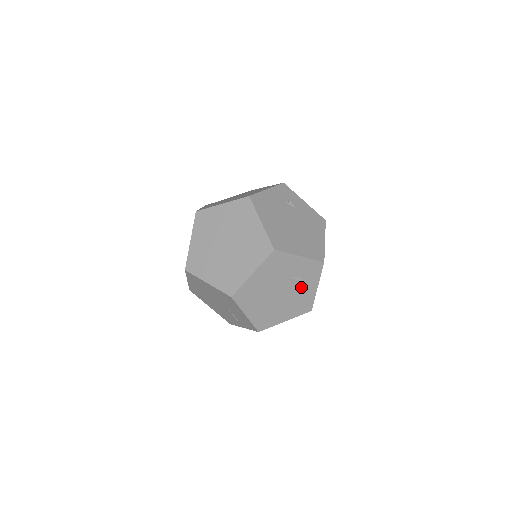
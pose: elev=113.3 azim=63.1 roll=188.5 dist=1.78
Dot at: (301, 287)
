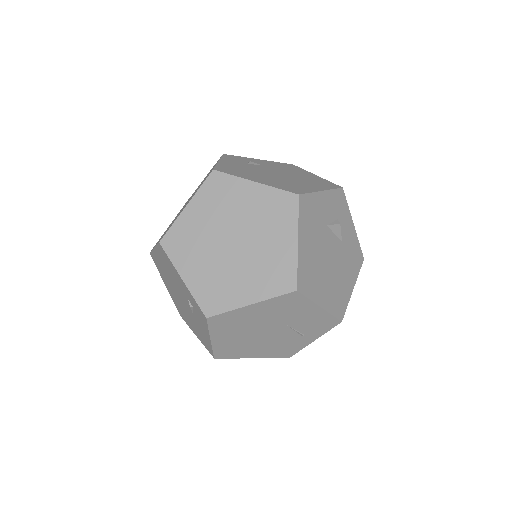
Dot at: (342, 233)
